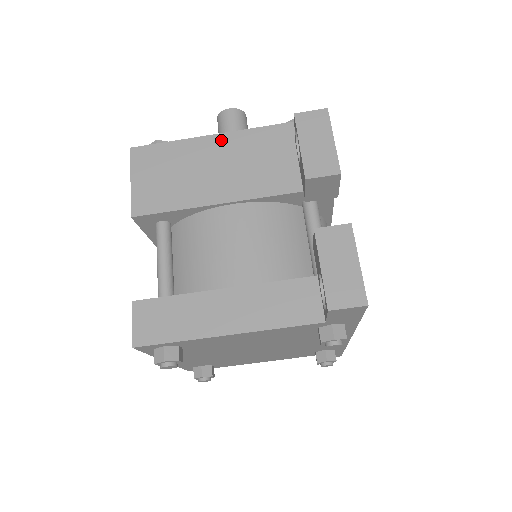
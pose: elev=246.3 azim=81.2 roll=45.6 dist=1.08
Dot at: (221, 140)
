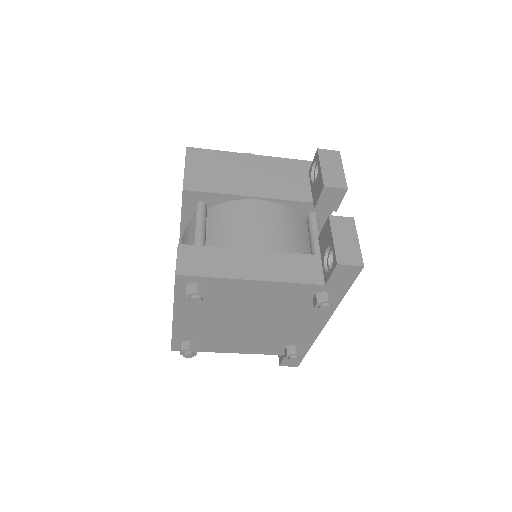
Dot at: (256, 159)
